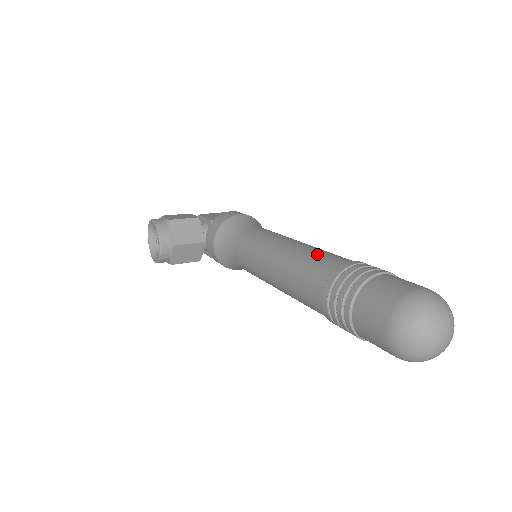
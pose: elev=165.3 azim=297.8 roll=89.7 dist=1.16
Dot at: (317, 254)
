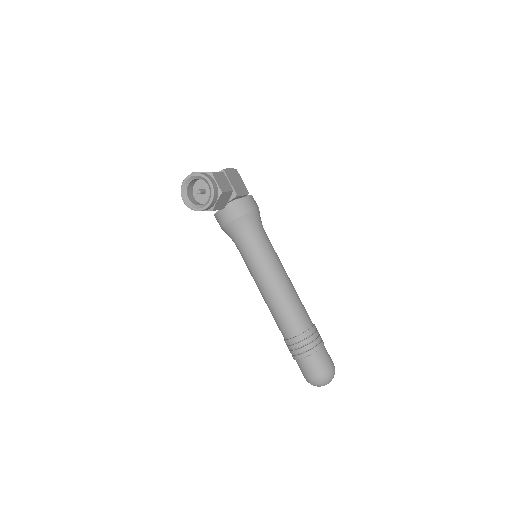
Dot at: (301, 307)
